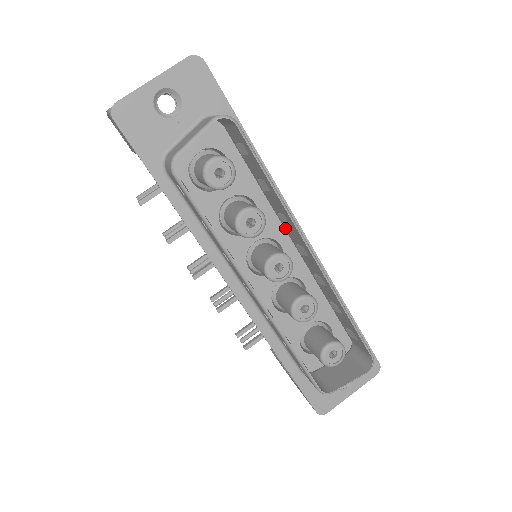
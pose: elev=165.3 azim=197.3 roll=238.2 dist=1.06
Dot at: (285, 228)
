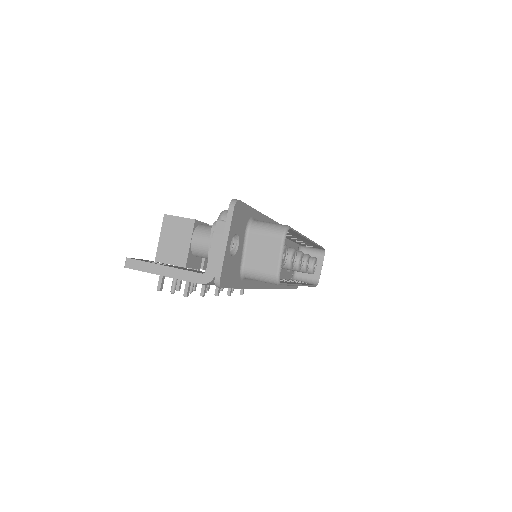
Dot at: occluded
